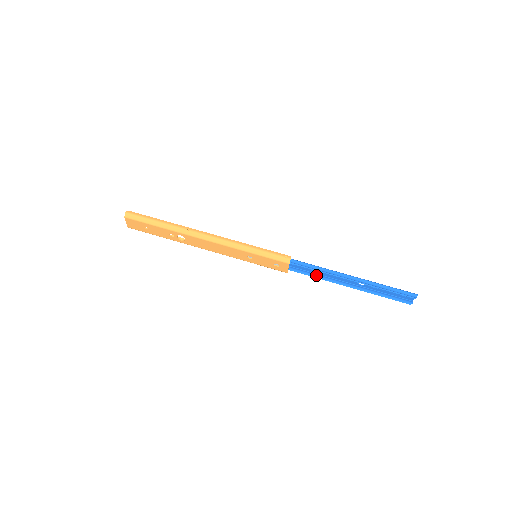
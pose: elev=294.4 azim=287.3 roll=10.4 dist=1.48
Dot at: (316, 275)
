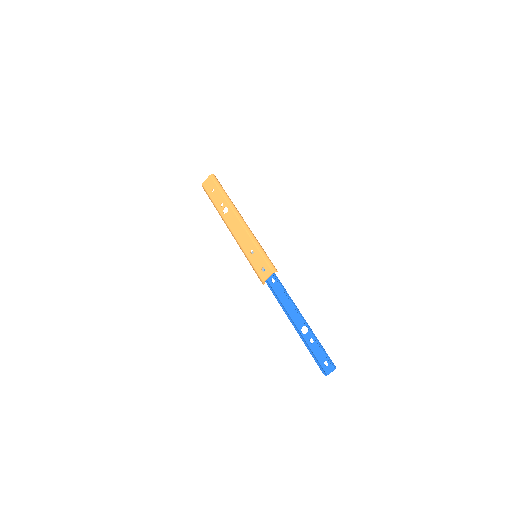
Dot at: (279, 300)
